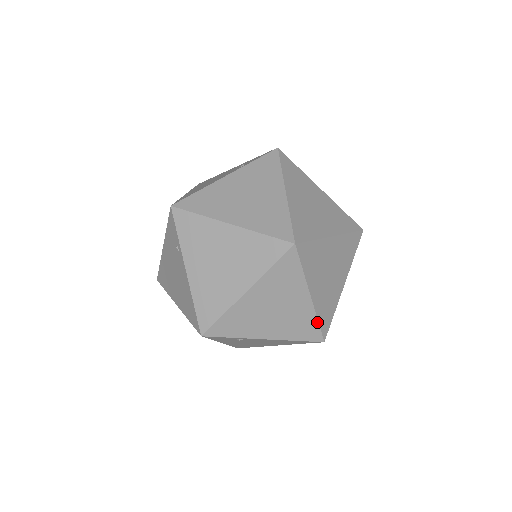
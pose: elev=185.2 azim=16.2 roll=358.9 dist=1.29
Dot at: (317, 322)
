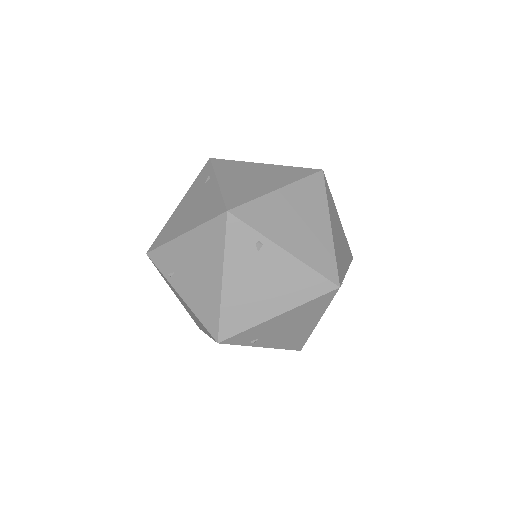
Dot at: (334, 257)
